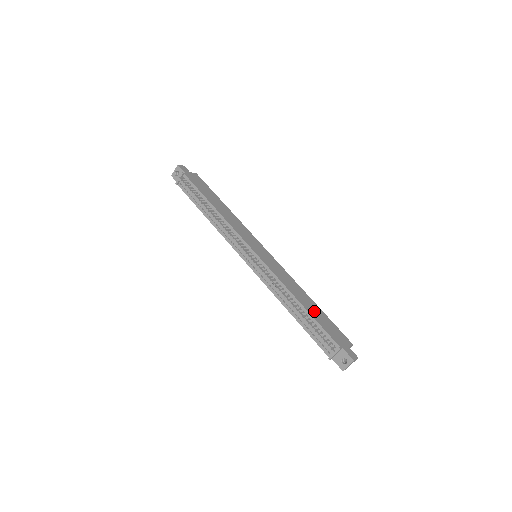
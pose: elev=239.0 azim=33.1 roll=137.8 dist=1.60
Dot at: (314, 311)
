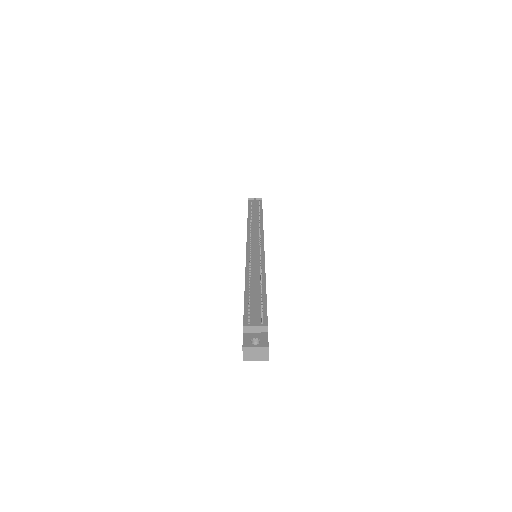
Dot at: occluded
